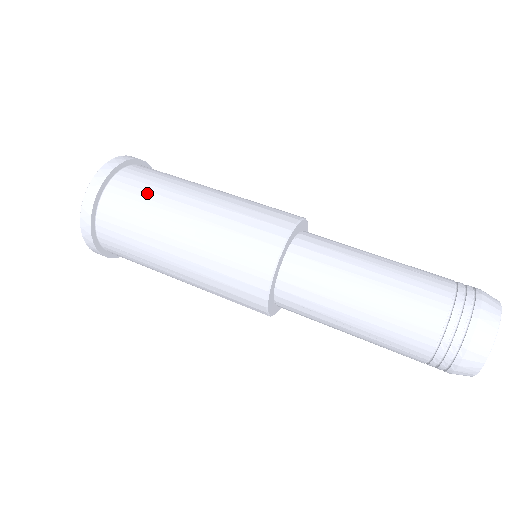
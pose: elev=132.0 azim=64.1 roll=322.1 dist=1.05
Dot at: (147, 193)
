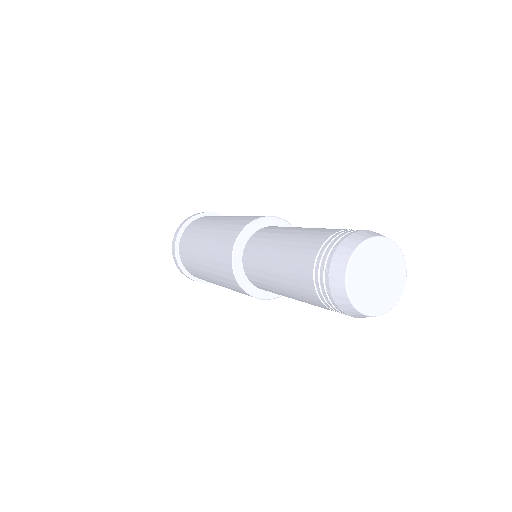
Dot at: (205, 220)
